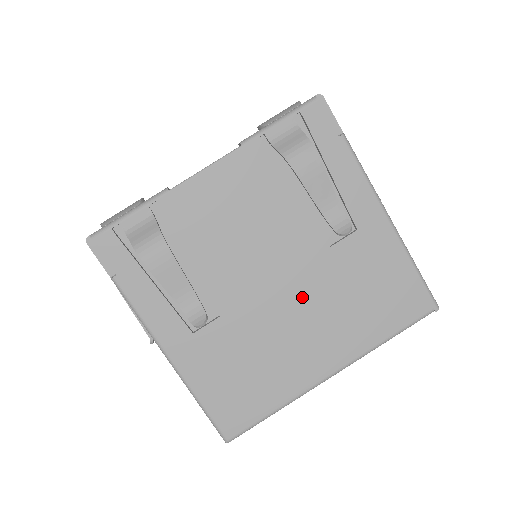
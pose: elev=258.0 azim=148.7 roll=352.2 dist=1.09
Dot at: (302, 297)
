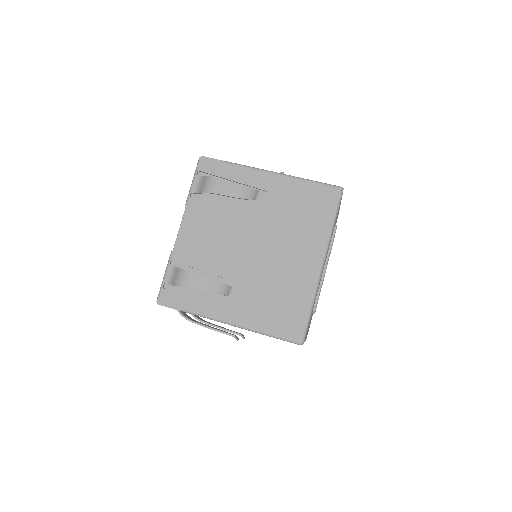
Dot at: (271, 242)
